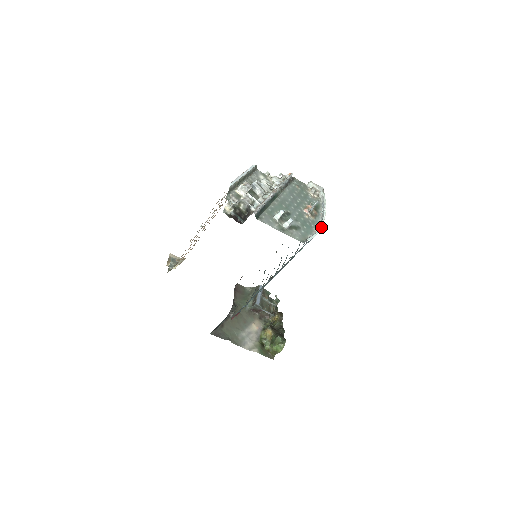
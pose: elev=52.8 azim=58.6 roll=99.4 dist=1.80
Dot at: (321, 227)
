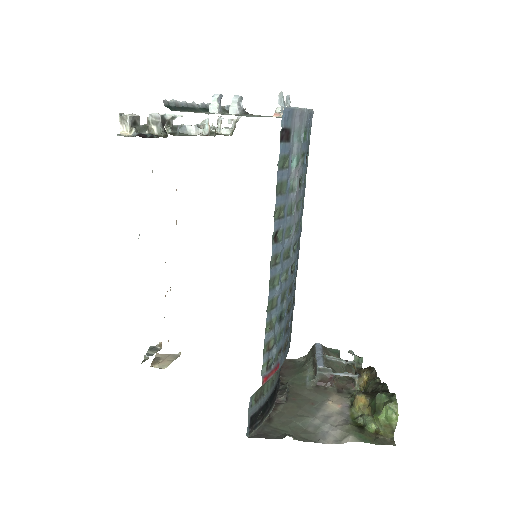
Dot at: (307, 109)
